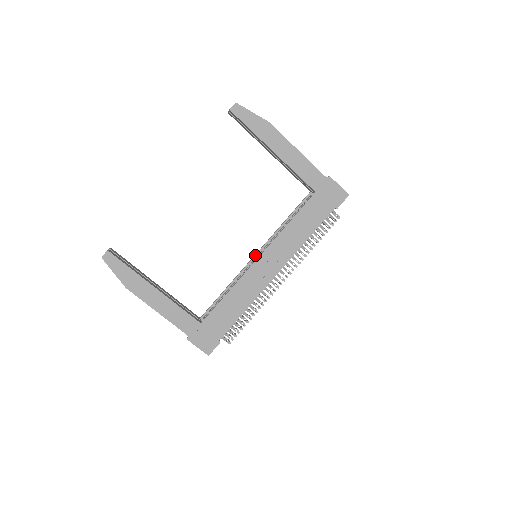
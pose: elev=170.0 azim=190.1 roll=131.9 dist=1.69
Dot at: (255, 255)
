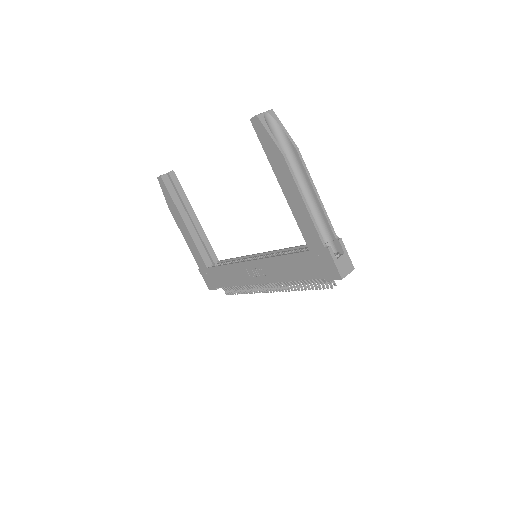
Dot at: (261, 253)
